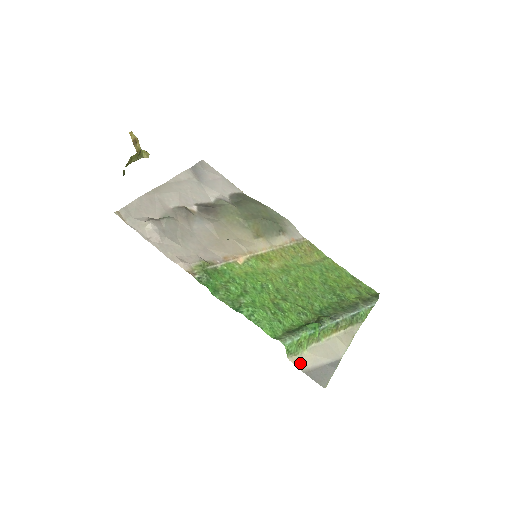
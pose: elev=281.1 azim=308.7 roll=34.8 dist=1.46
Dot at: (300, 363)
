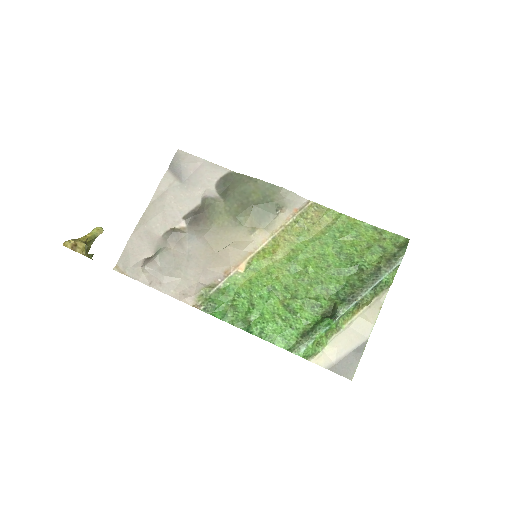
Dot at: (322, 361)
